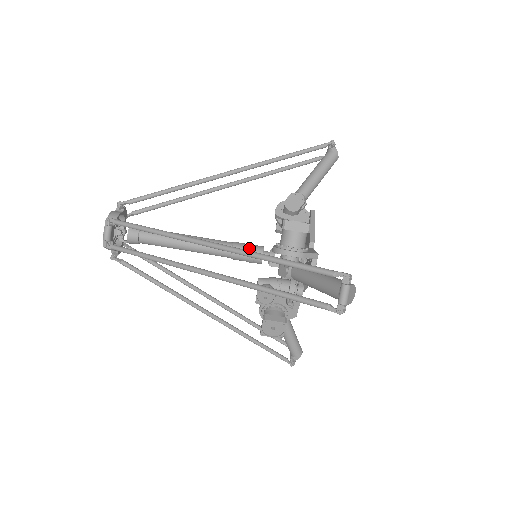
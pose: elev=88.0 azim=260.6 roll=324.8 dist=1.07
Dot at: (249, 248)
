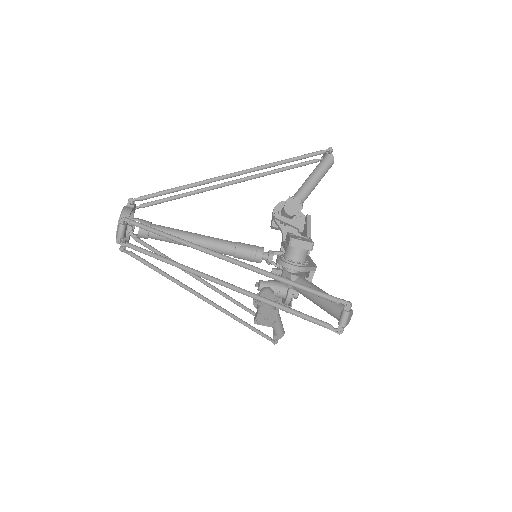
Dot at: (251, 249)
